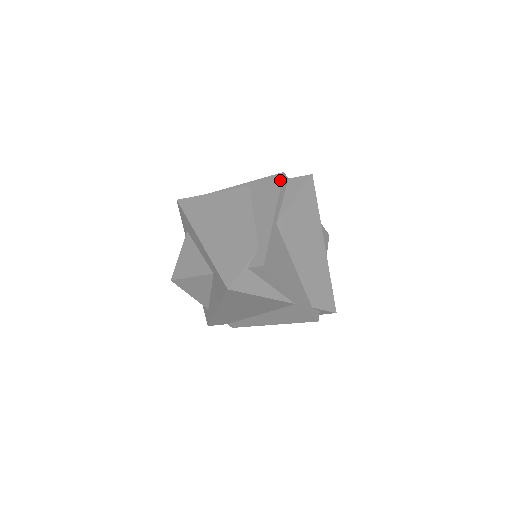
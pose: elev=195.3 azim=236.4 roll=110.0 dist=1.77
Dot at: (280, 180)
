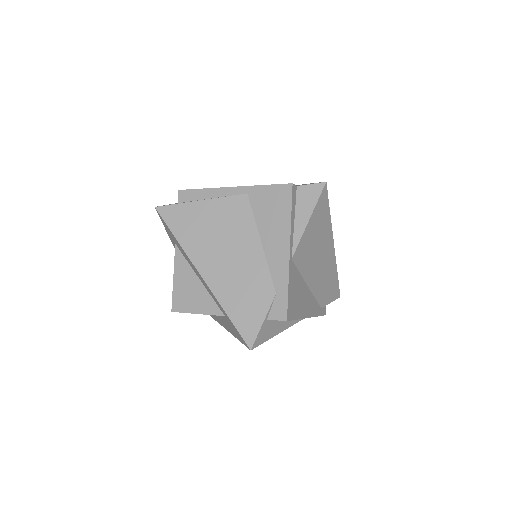
Dot at: (289, 196)
